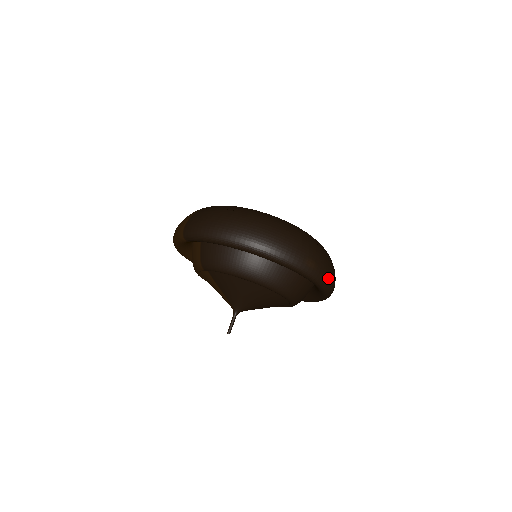
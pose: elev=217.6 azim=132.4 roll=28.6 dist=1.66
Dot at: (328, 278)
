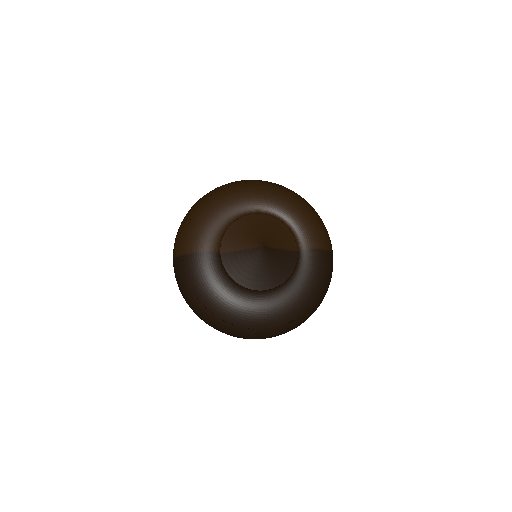
Dot at: occluded
